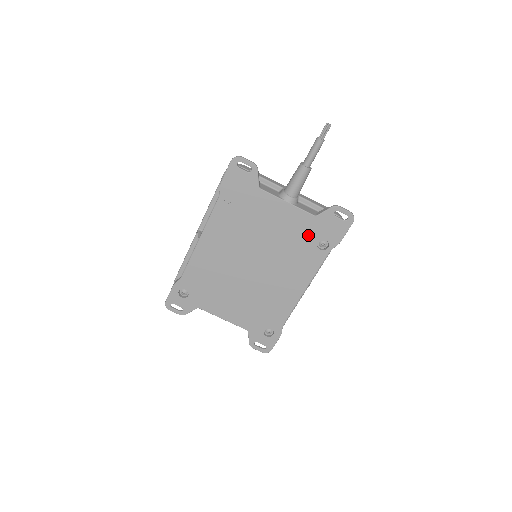
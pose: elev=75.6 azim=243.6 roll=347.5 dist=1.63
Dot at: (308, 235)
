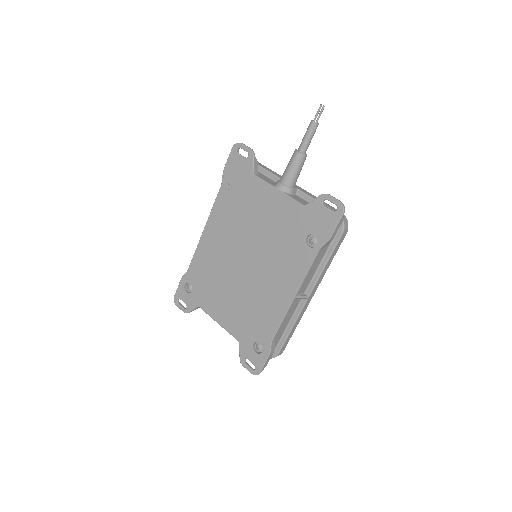
Dot at: (297, 228)
